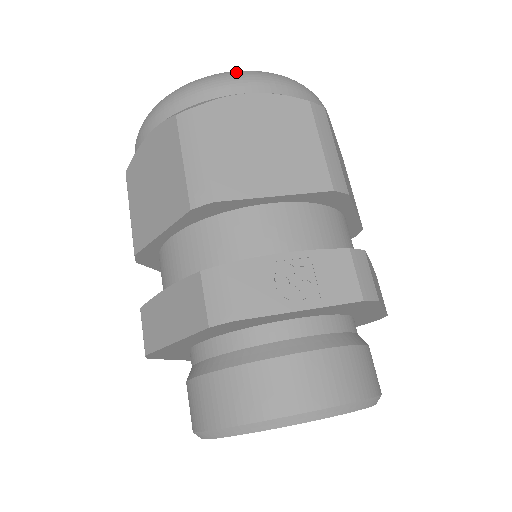
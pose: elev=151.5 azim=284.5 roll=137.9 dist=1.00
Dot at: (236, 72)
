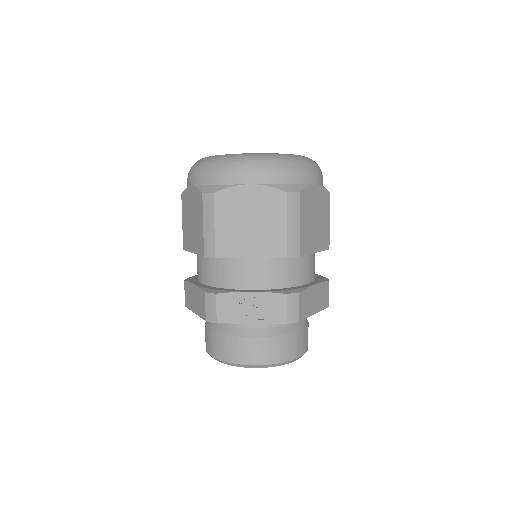
Dot at: (244, 163)
